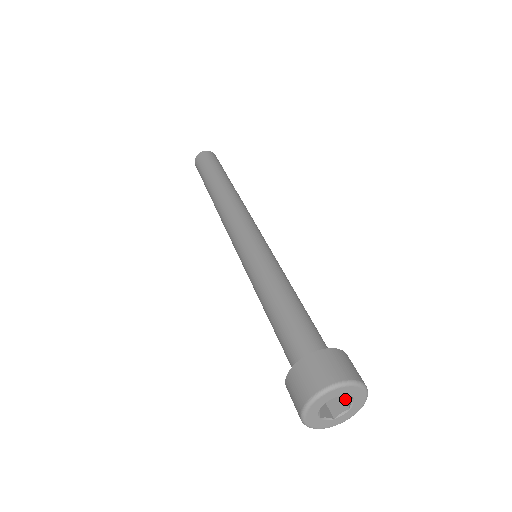
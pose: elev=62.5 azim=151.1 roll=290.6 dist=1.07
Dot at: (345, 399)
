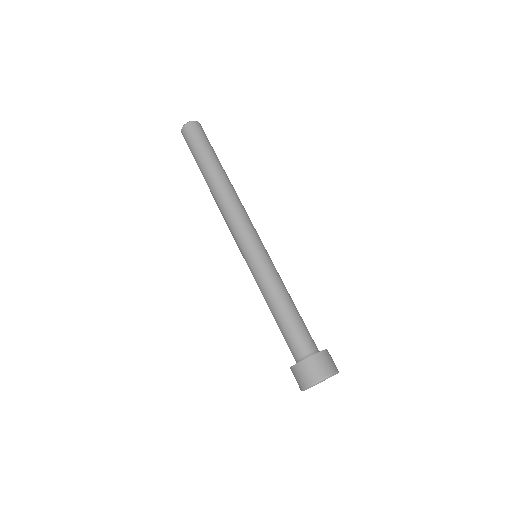
Dot at: occluded
